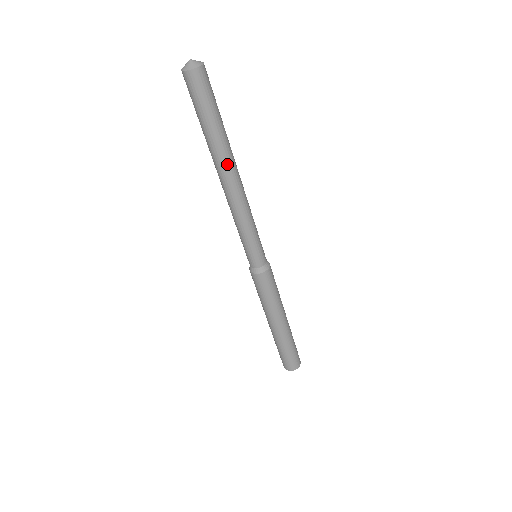
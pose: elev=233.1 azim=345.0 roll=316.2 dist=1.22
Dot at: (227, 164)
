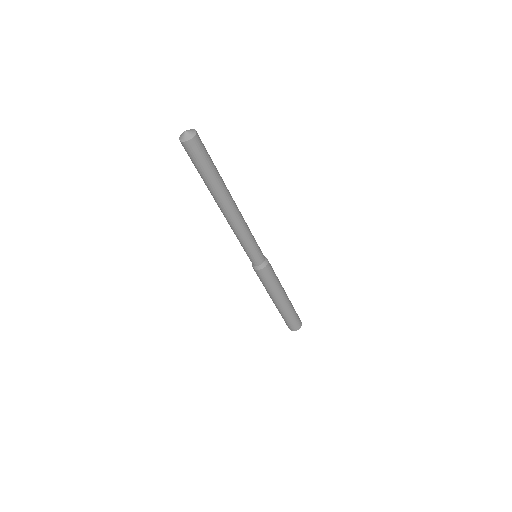
Dot at: (219, 201)
